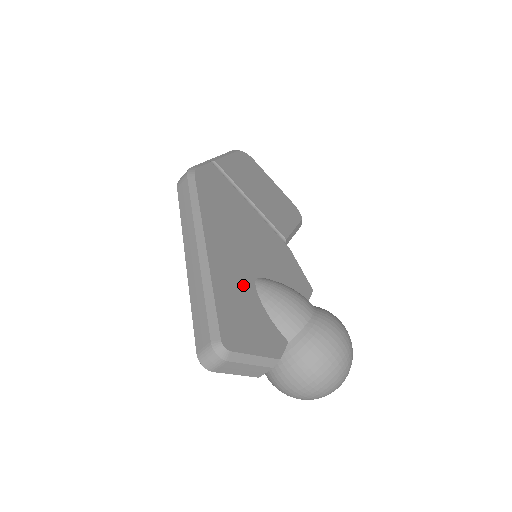
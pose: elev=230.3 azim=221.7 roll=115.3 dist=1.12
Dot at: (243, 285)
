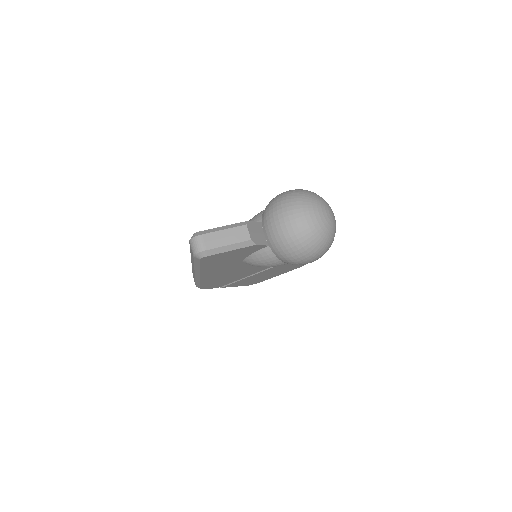
Dot at: occluded
